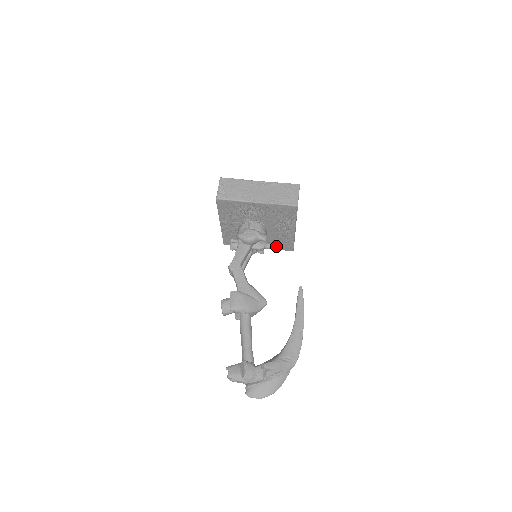
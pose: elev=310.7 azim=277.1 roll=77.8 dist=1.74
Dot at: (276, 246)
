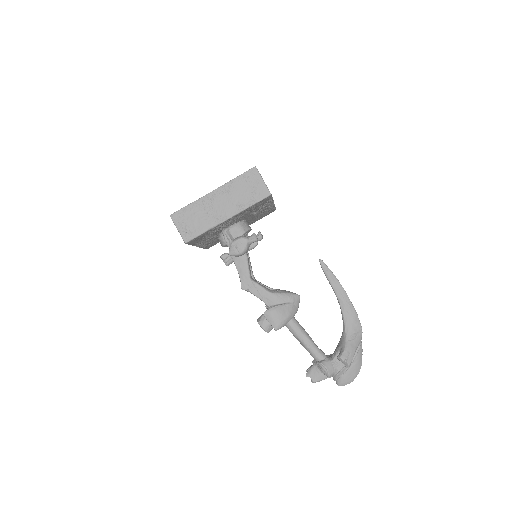
Dot at: (258, 219)
